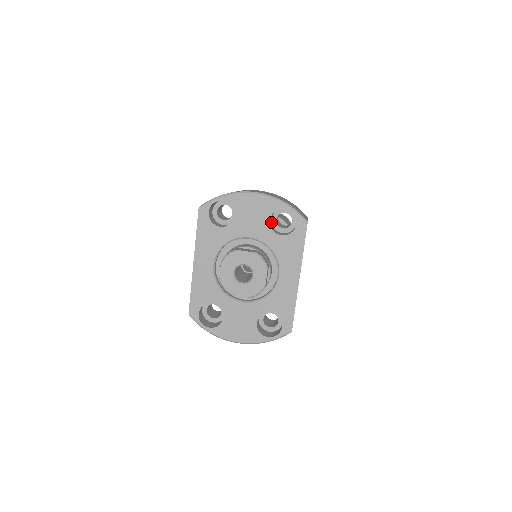
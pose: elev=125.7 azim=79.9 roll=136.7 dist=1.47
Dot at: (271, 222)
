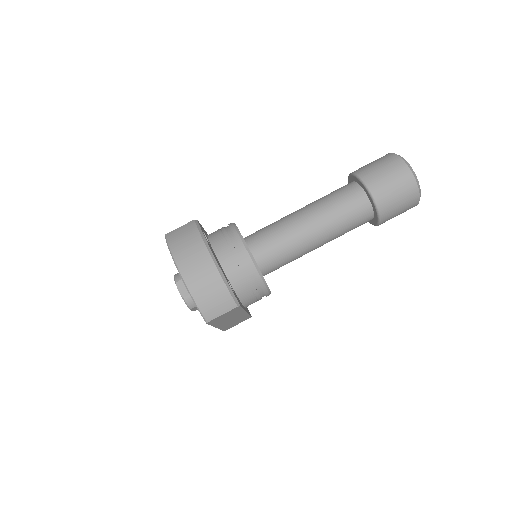
Dot at: occluded
